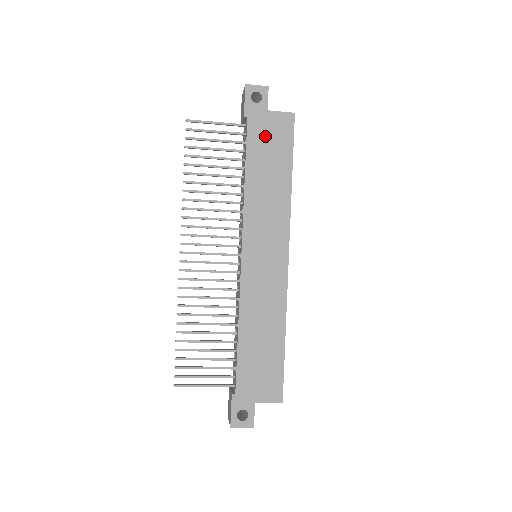
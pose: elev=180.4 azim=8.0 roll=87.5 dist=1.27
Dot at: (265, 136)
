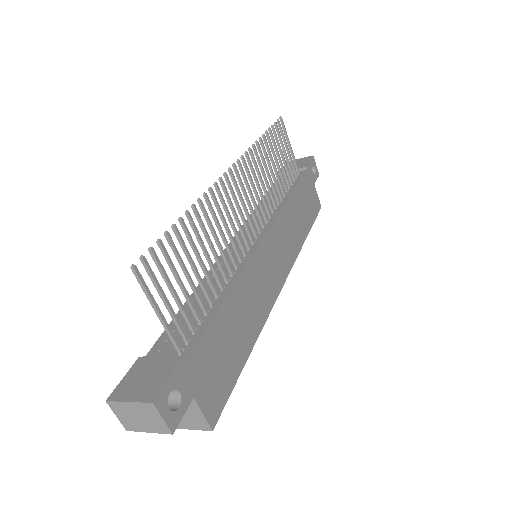
Dot at: (308, 193)
